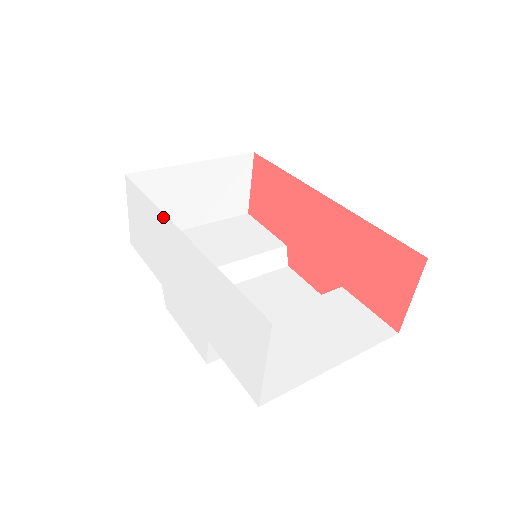
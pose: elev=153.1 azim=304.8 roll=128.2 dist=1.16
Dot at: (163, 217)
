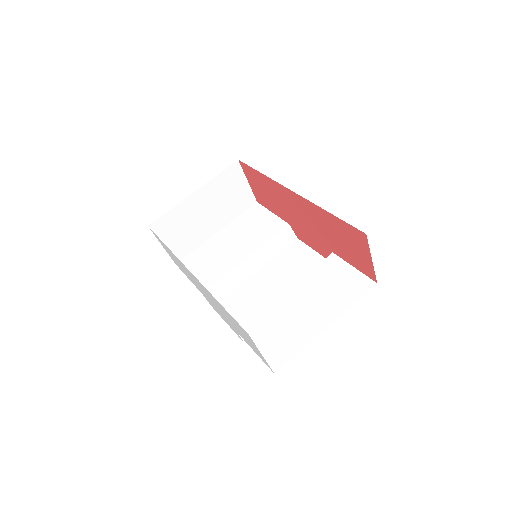
Dot at: (178, 259)
